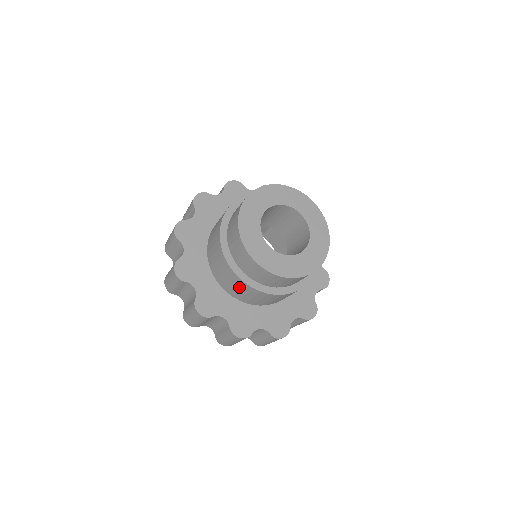
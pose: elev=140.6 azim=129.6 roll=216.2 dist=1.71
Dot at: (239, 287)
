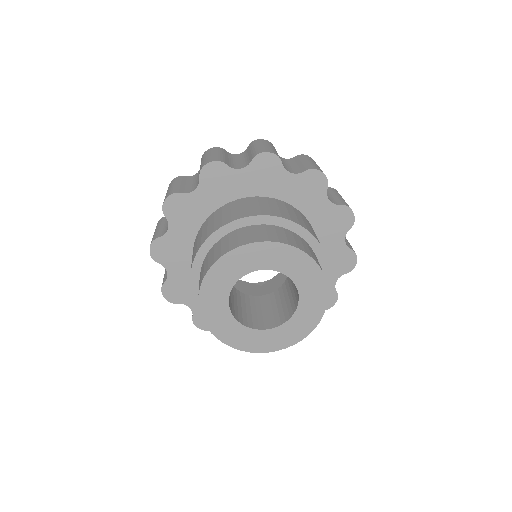
Dot at: occluded
